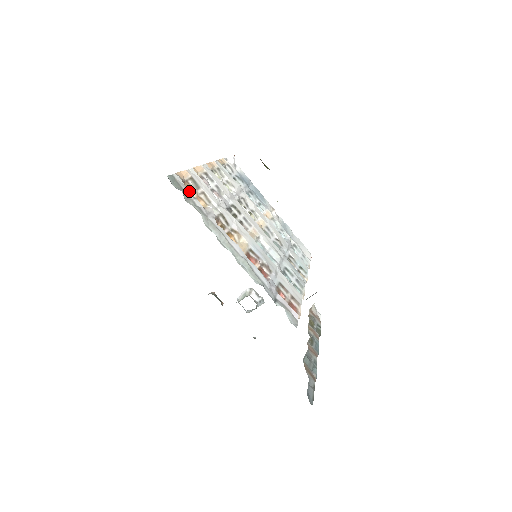
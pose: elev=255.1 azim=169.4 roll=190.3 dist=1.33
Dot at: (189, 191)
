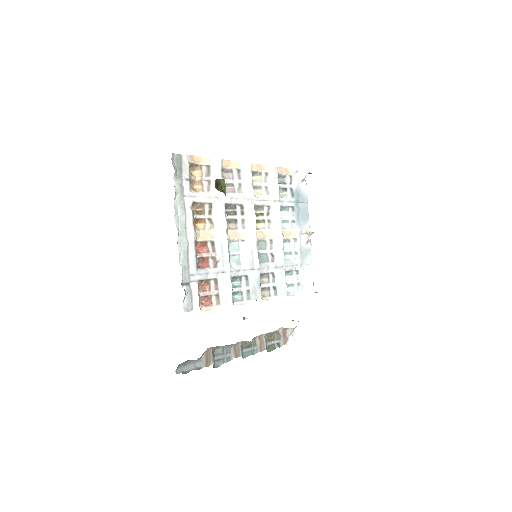
Dot at: (188, 173)
